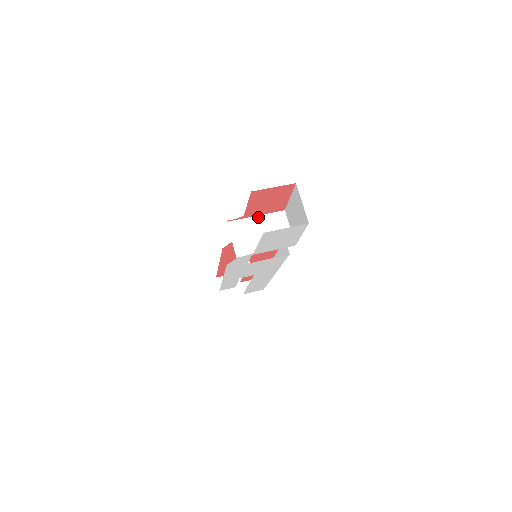
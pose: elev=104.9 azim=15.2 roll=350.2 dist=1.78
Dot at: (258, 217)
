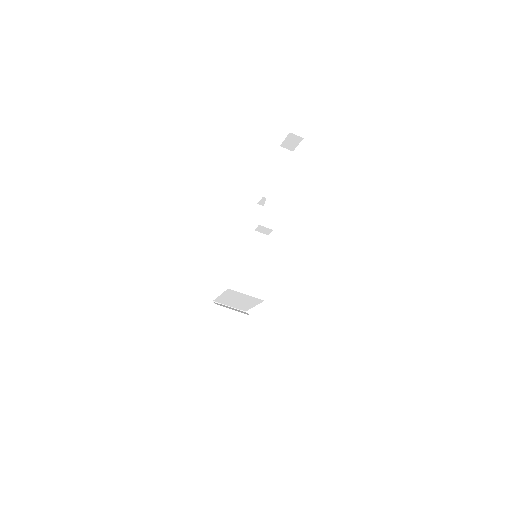
Dot at: (222, 295)
